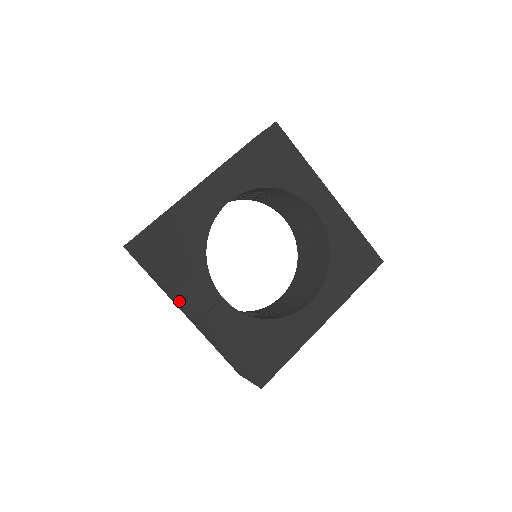
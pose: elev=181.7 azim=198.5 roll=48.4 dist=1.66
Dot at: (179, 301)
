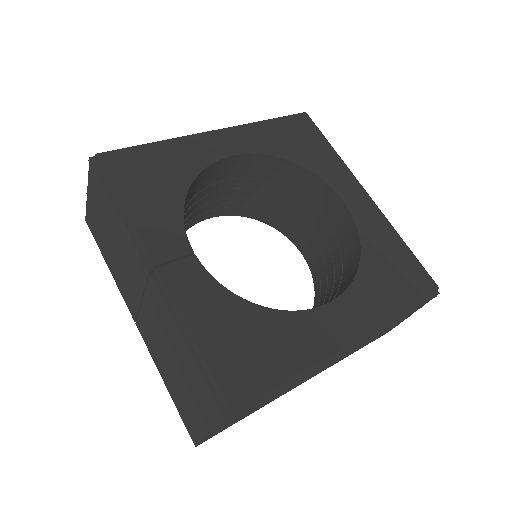
Dot at: (130, 262)
